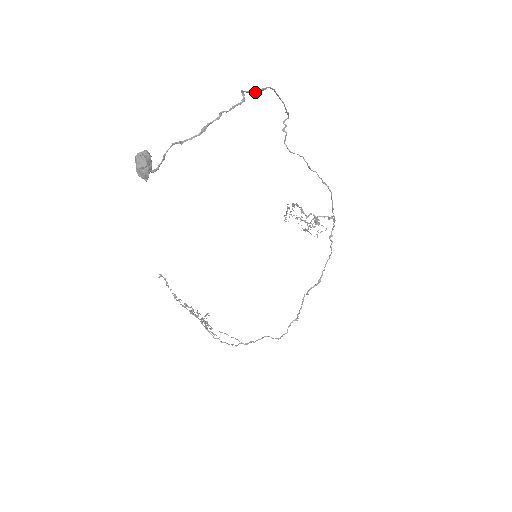
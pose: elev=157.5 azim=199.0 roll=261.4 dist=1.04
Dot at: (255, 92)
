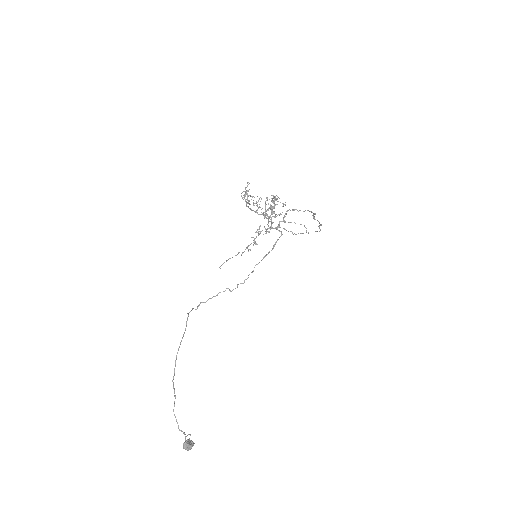
Dot at: (174, 396)
